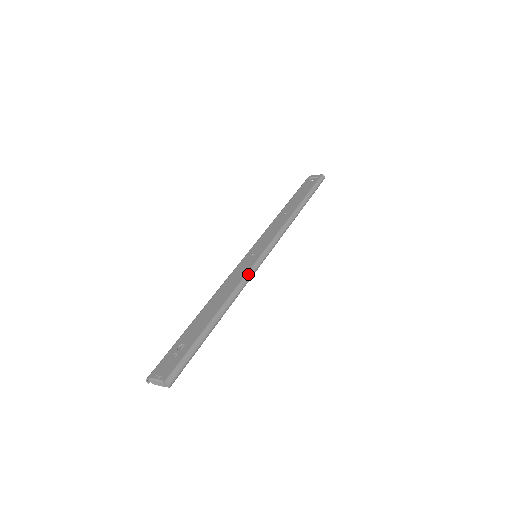
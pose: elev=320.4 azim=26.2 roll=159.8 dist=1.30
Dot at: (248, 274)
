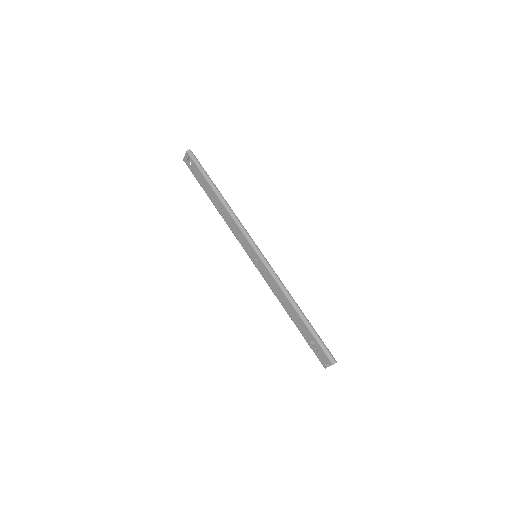
Dot at: (272, 274)
